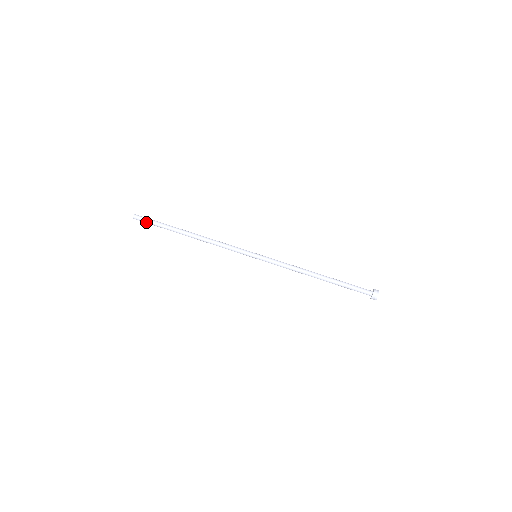
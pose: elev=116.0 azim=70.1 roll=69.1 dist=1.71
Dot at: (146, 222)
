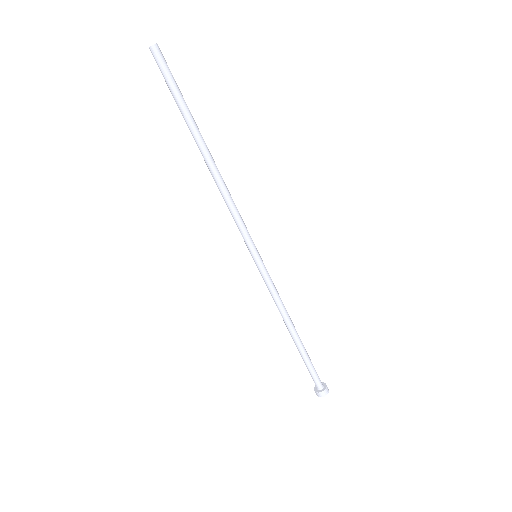
Dot at: (163, 74)
